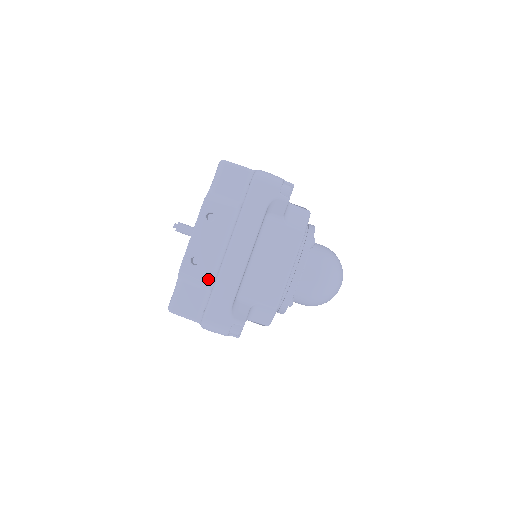
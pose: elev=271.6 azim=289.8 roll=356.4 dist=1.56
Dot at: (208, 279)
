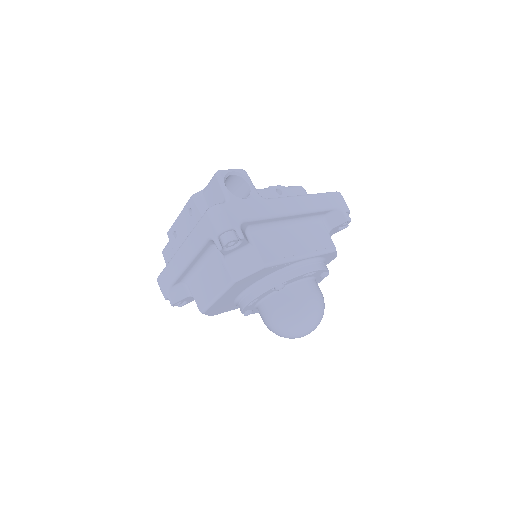
Dot at: occluded
